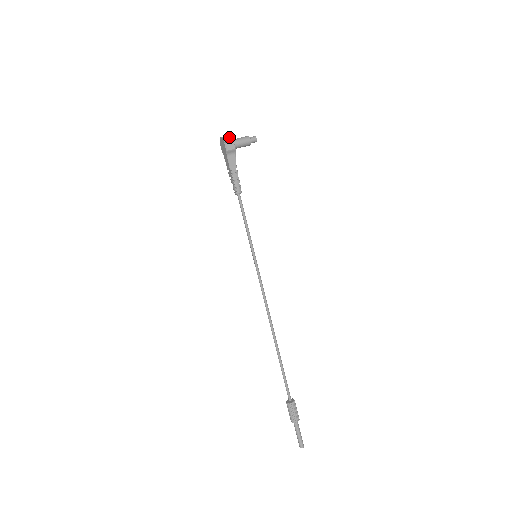
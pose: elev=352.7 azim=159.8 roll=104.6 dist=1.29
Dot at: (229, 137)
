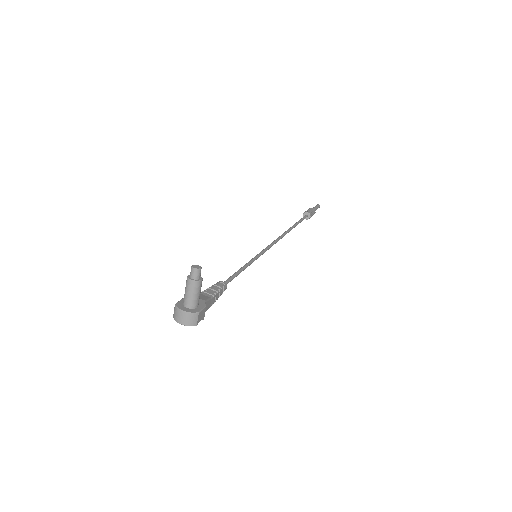
Dot at: (194, 318)
